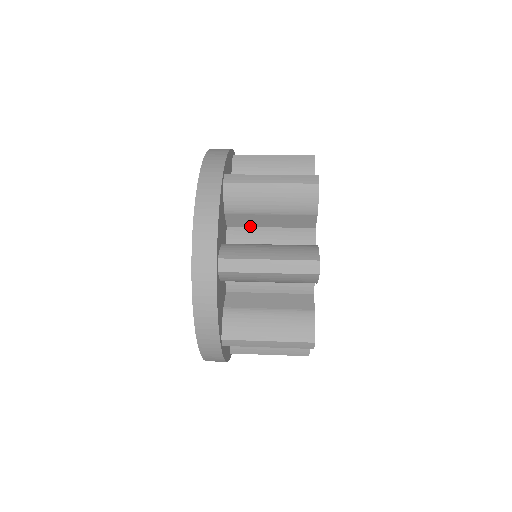
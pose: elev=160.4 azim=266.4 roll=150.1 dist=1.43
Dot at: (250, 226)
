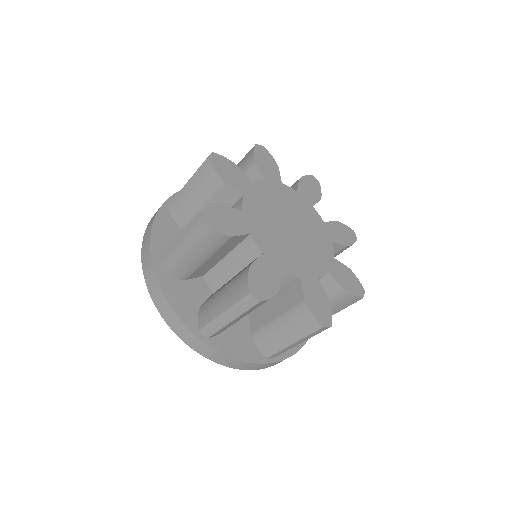
Dot at: occluded
